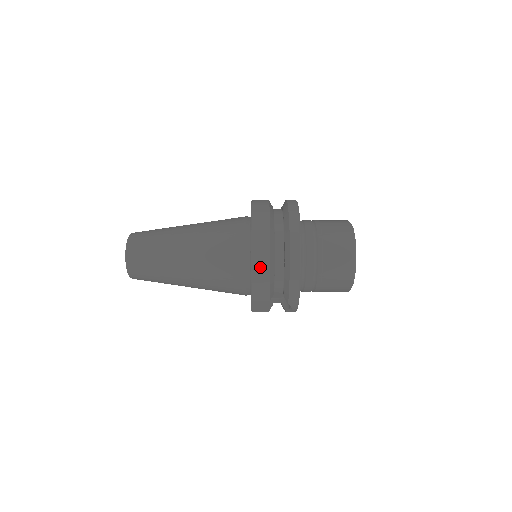
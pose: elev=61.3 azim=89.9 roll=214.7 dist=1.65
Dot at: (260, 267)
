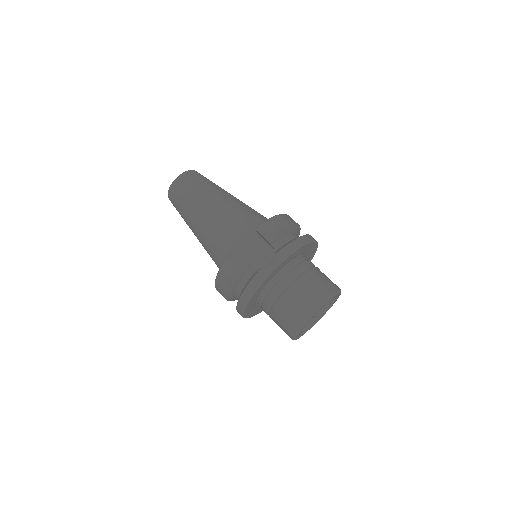
Dot at: (284, 219)
